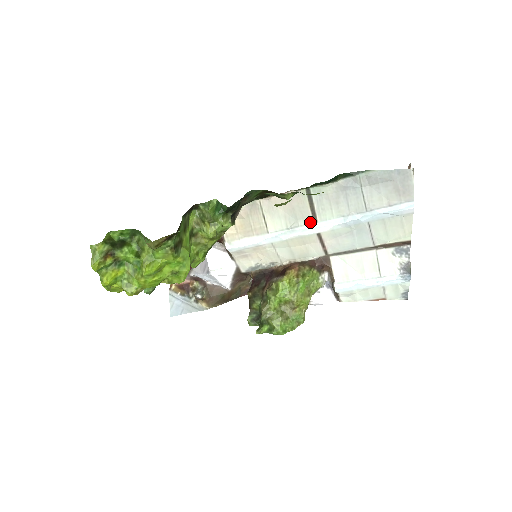
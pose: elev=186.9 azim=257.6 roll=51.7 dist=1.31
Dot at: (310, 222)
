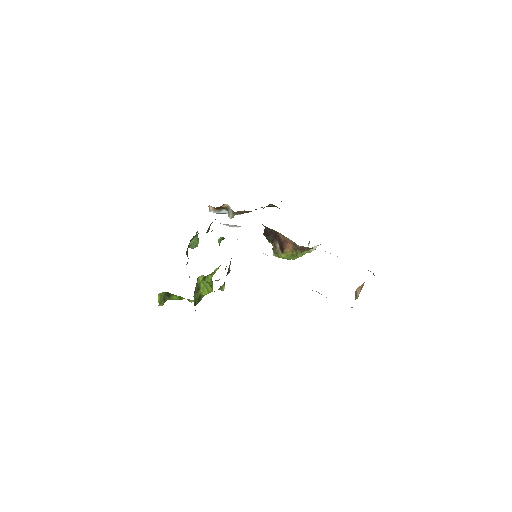
Dot at: occluded
